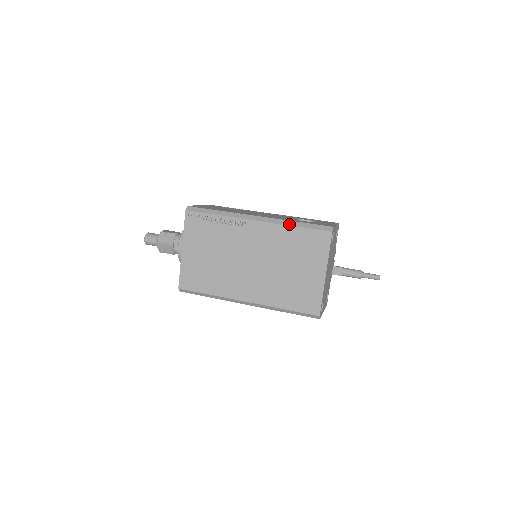
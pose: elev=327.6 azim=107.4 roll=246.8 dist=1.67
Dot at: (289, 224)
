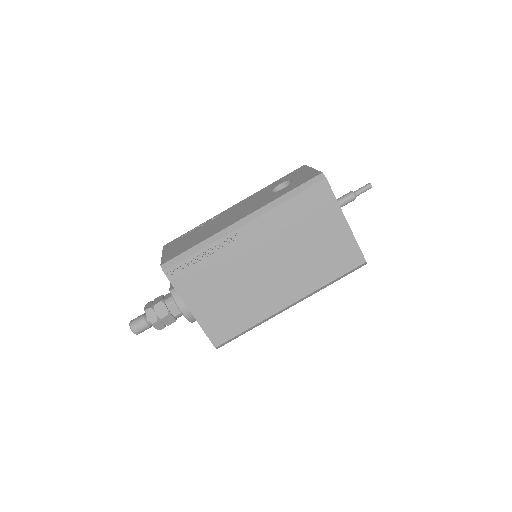
Dot at: (279, 203)
